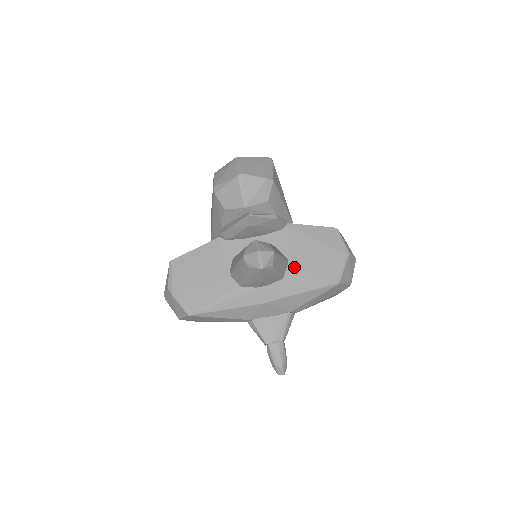
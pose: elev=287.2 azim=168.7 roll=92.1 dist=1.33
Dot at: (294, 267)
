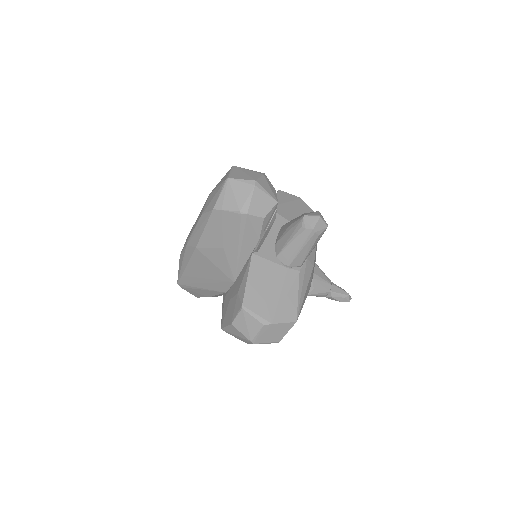
Dot at: occluded
